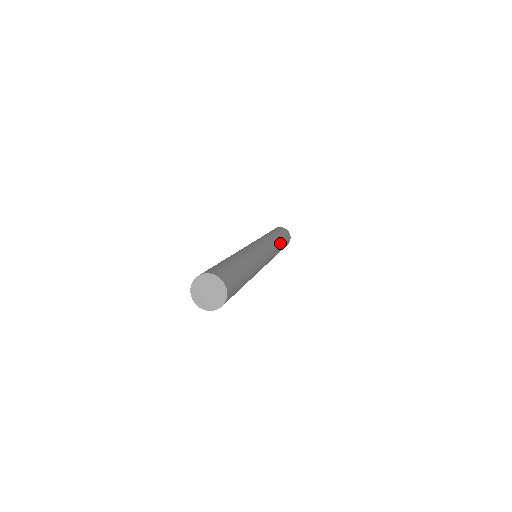
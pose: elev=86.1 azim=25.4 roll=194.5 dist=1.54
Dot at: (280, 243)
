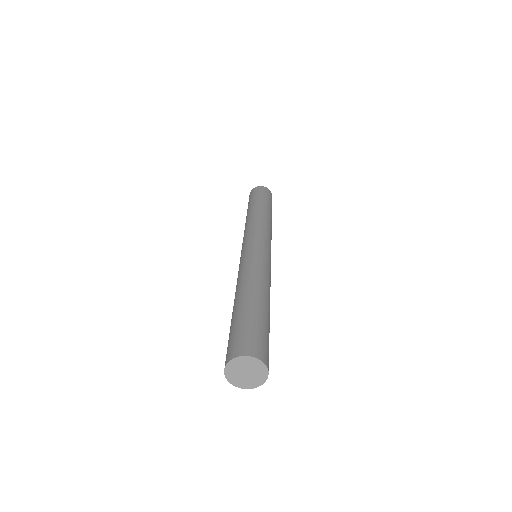
Dot at: (262, 213)
